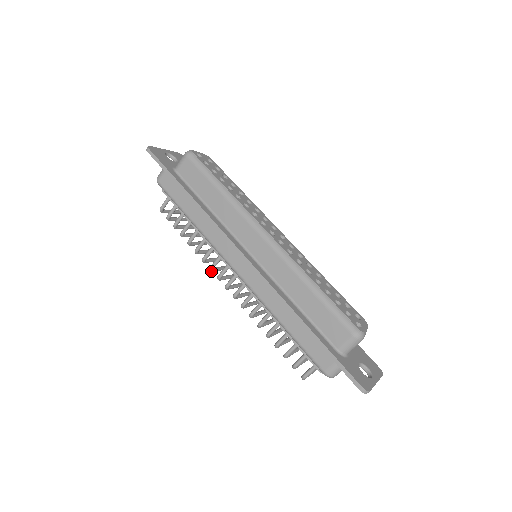
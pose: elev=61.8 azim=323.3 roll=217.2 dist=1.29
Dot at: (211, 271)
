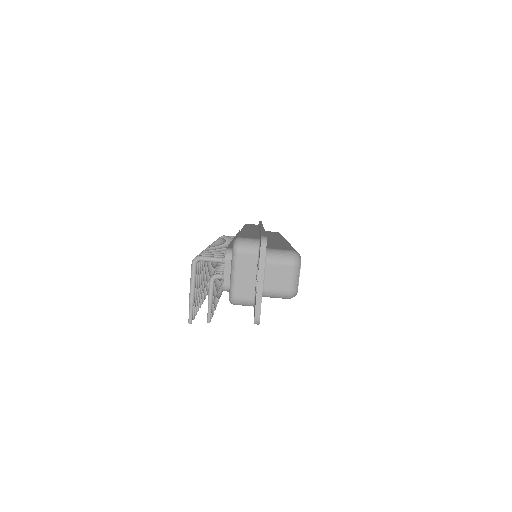
Dot at: occluded
